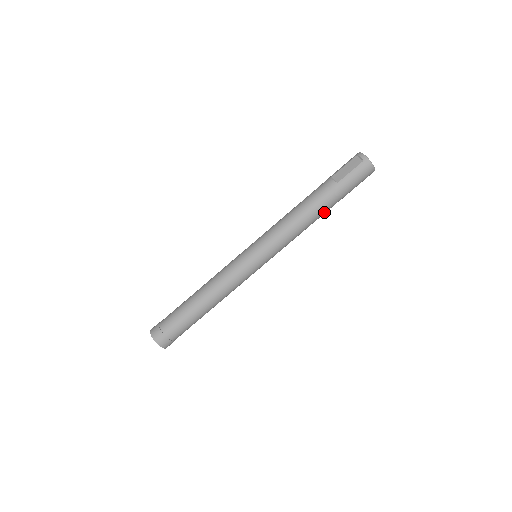
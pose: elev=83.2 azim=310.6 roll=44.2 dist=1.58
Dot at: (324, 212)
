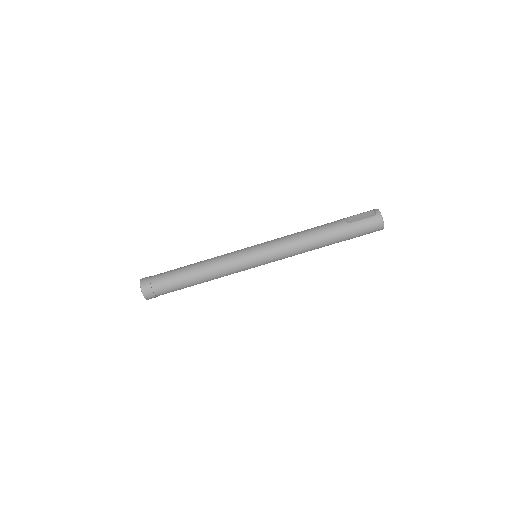
Dot at: (327, 244)
